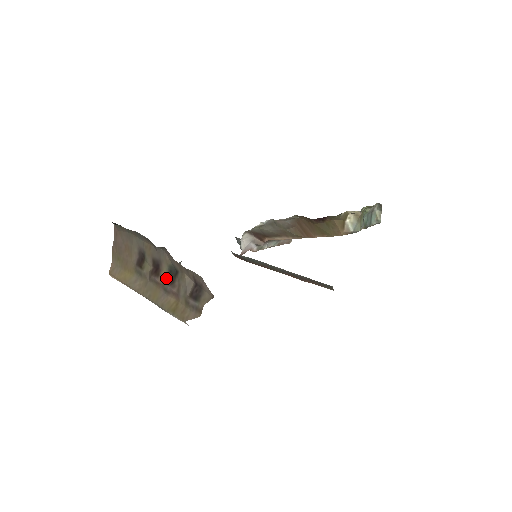
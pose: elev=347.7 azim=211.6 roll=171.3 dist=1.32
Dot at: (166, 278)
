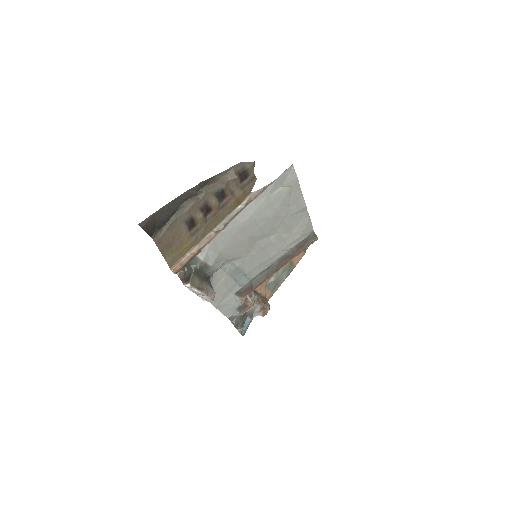
Dot at: (218, 203)
